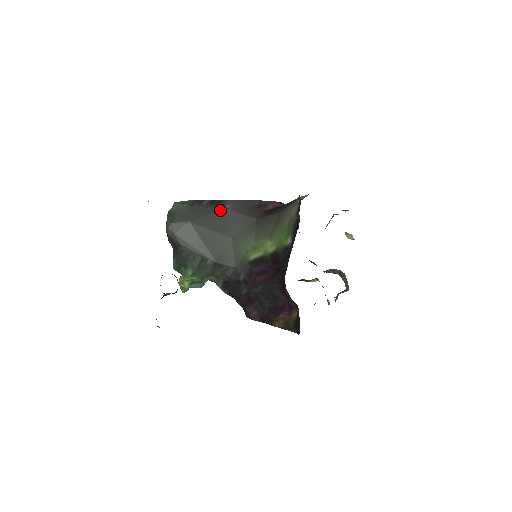
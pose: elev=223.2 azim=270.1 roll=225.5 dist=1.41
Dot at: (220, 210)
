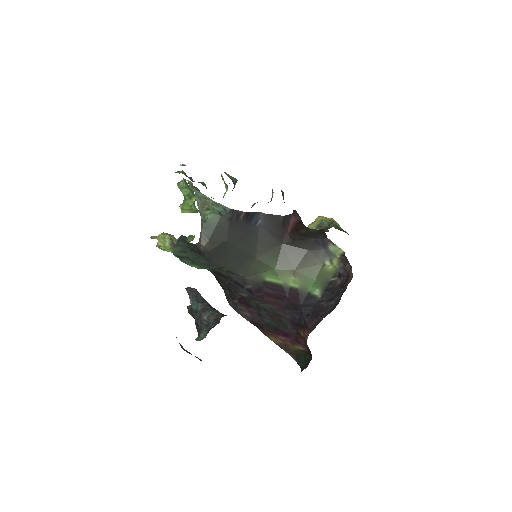
Dot at: (253, 227)
